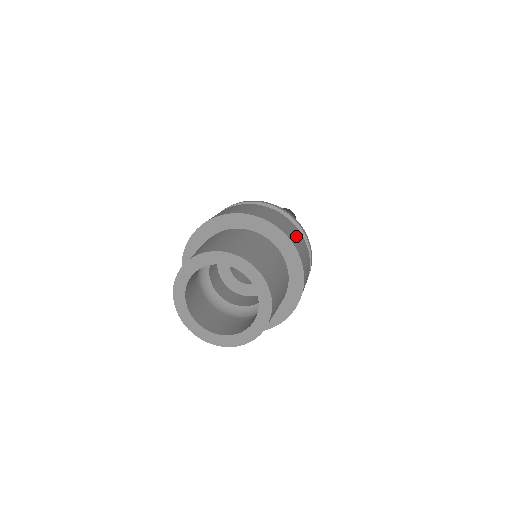
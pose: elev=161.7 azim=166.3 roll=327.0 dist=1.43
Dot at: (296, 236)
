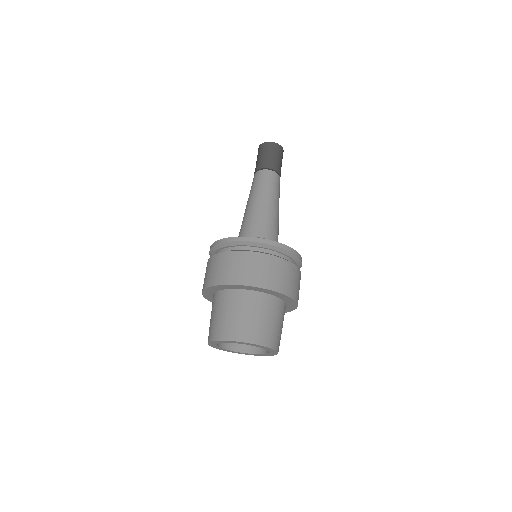
Dot at: (287, 277)
